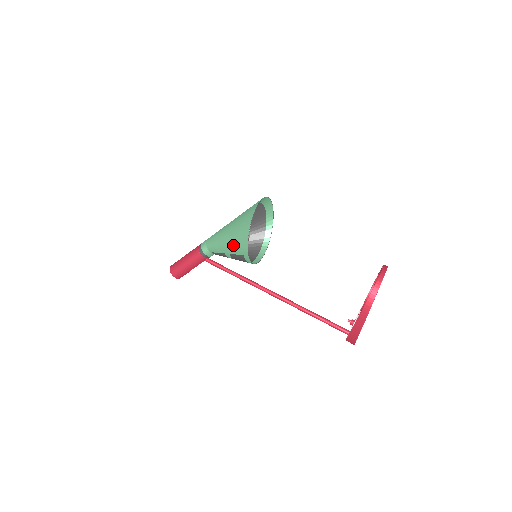
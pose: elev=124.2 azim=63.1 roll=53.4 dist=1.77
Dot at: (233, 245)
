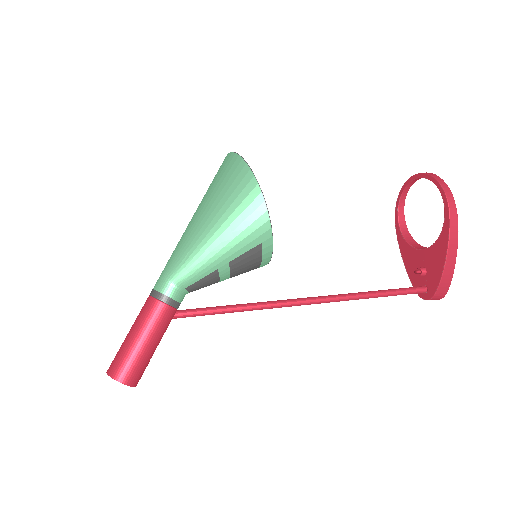
Dot at: (235, 236)
